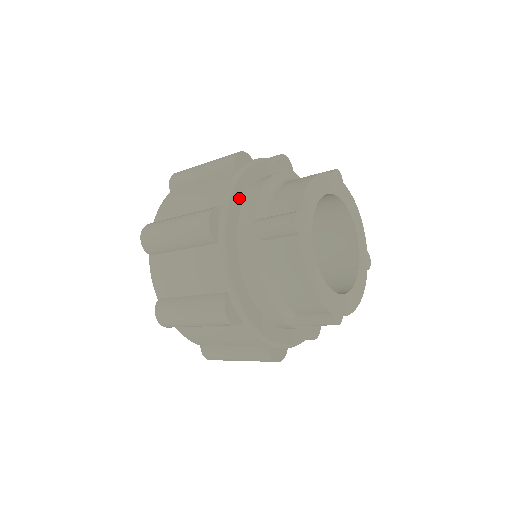
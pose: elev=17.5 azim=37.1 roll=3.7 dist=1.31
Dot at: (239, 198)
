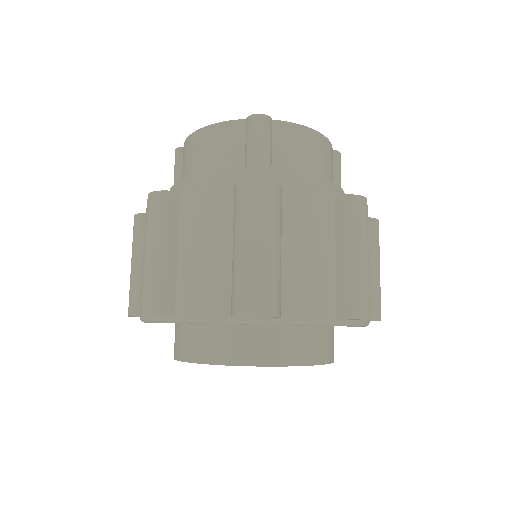
Dot at: occluded
